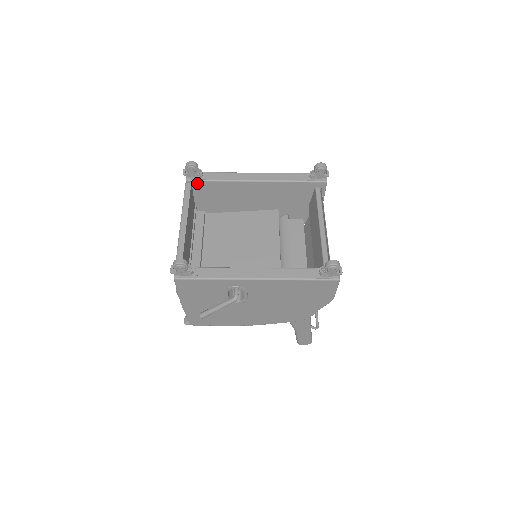
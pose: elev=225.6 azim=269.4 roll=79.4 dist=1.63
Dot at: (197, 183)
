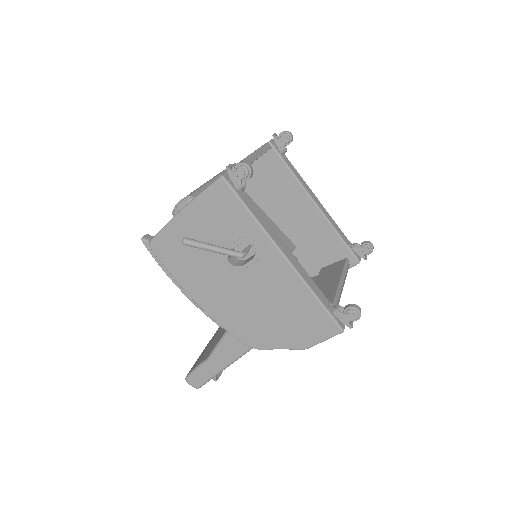
Dot at: (274, 153)
